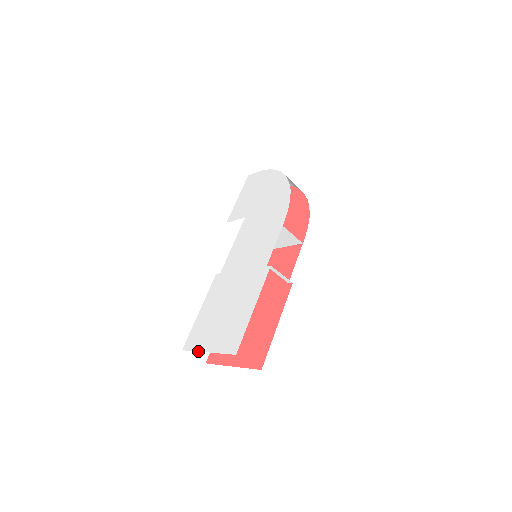
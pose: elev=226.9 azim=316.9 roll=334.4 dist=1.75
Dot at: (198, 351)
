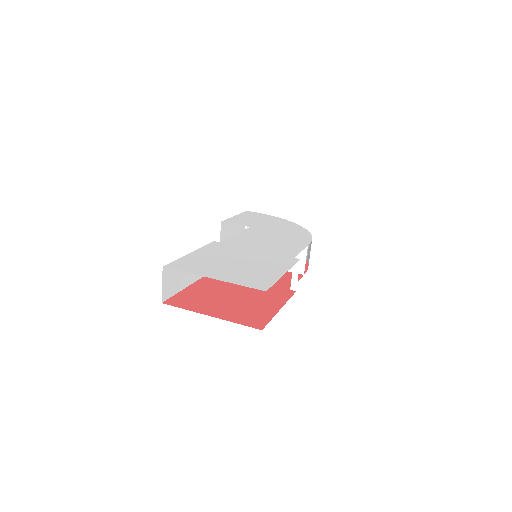
Dot at: (196, 274)
